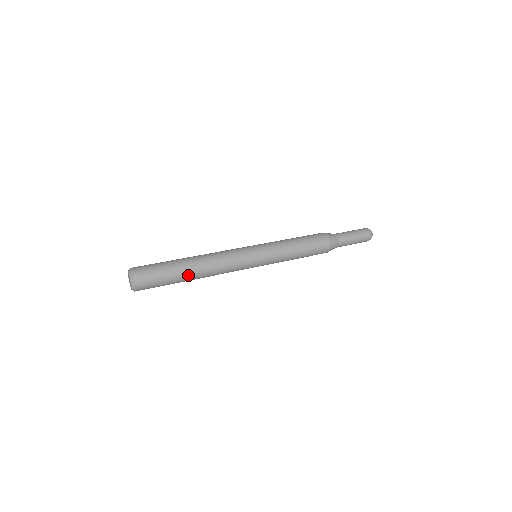
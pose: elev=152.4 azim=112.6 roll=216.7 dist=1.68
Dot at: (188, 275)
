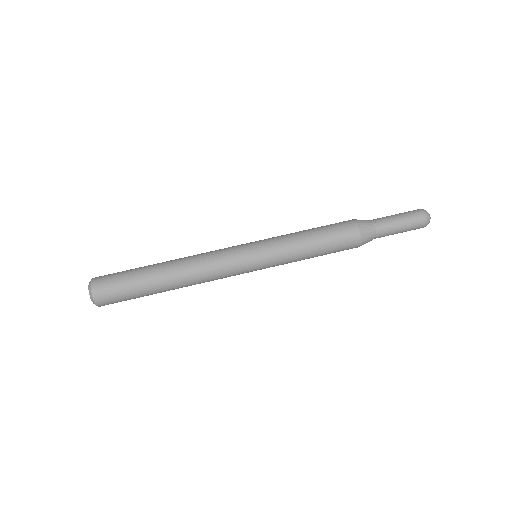
Dot at: (161, 284)
